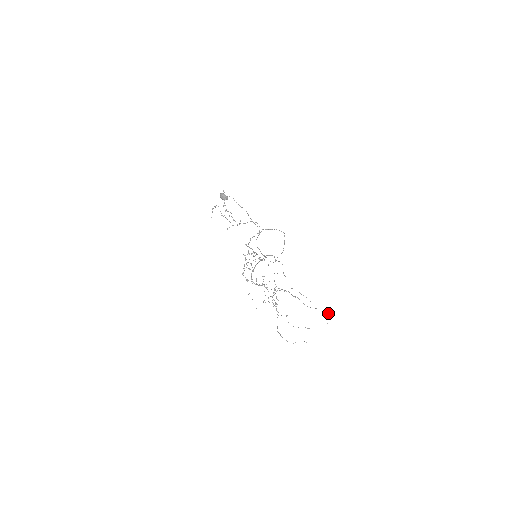
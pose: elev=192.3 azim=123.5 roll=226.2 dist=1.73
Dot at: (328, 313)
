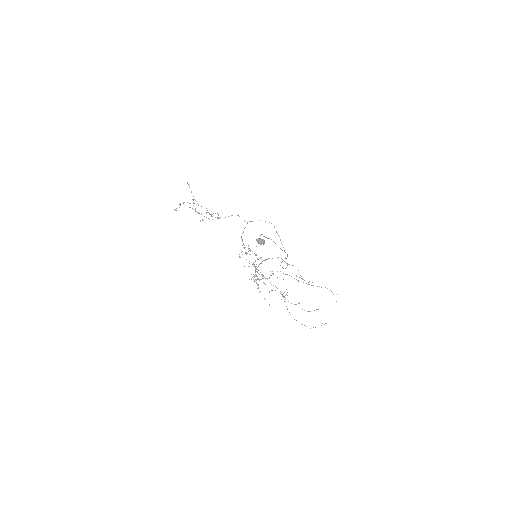
Dot at: (330, 290)
